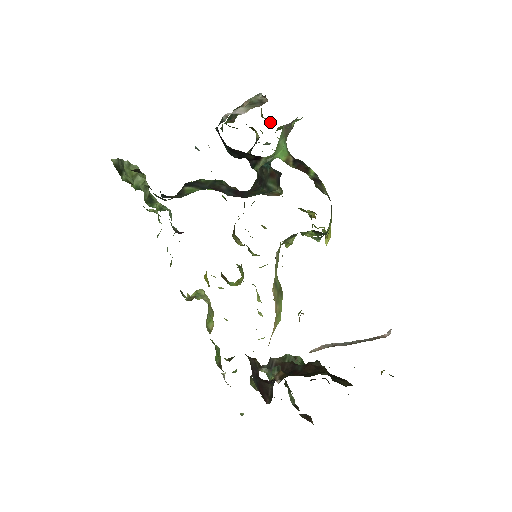
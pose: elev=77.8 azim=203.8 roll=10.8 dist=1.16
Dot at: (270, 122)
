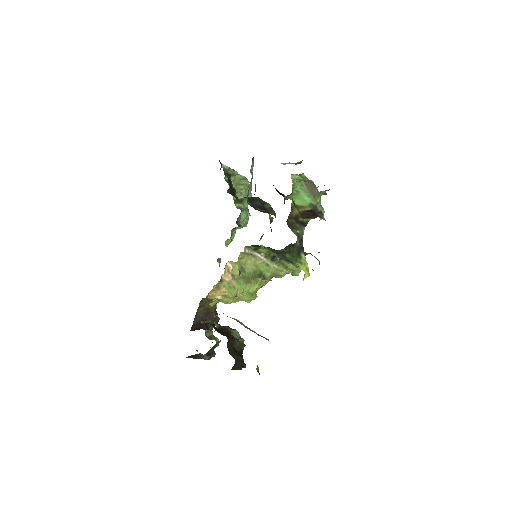
Dot at: occluded
